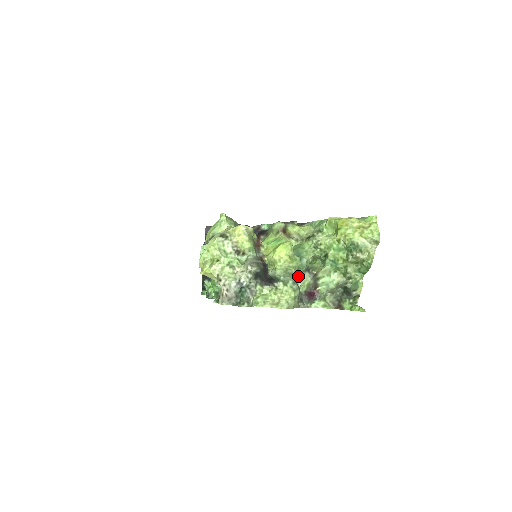
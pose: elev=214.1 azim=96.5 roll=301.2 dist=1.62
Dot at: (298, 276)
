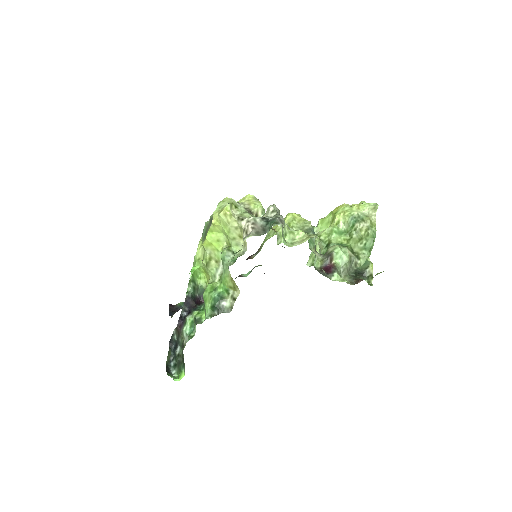
Dot at: occluded
